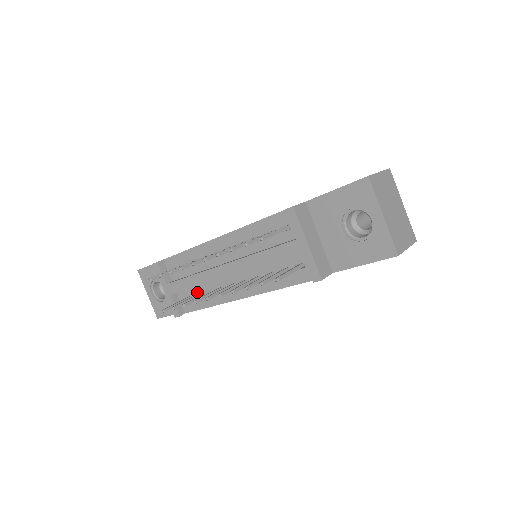
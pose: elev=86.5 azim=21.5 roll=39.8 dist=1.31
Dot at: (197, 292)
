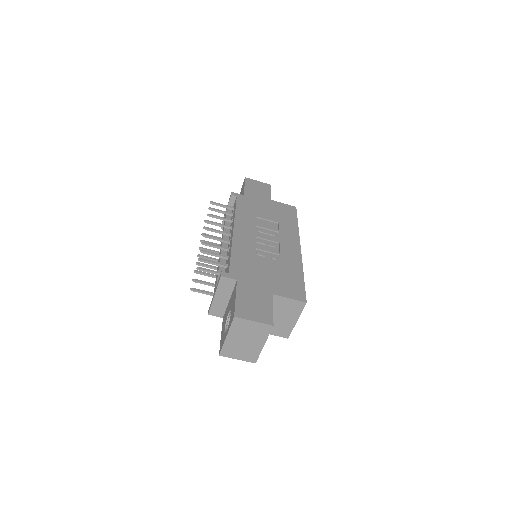
Dot at: occluded
